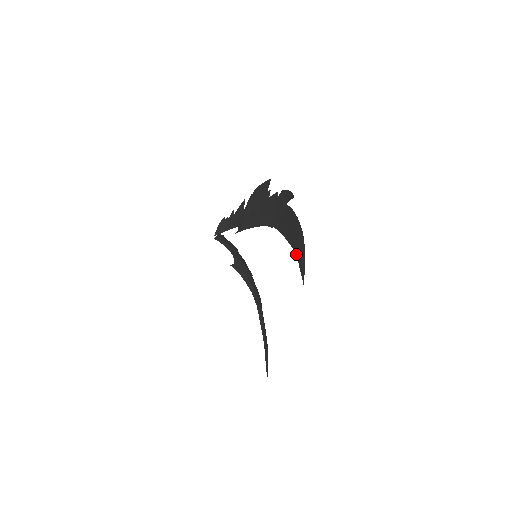
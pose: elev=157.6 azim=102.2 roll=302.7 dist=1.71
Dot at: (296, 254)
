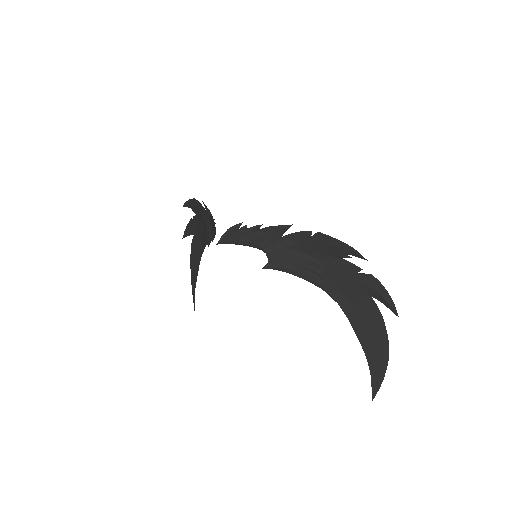
Dot at: (370, 366)
